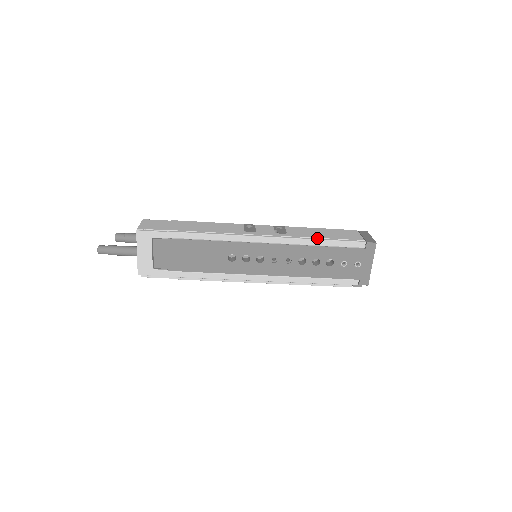
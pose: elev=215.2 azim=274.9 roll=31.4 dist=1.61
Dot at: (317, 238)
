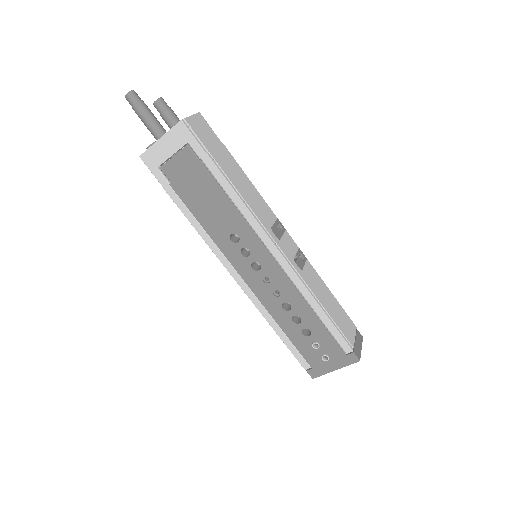
Dot at: (321, 304)
